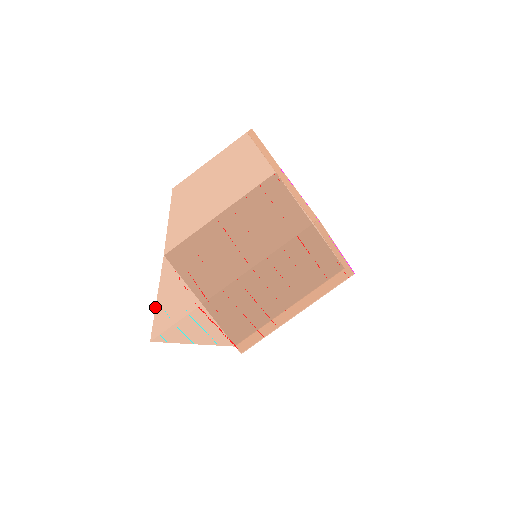
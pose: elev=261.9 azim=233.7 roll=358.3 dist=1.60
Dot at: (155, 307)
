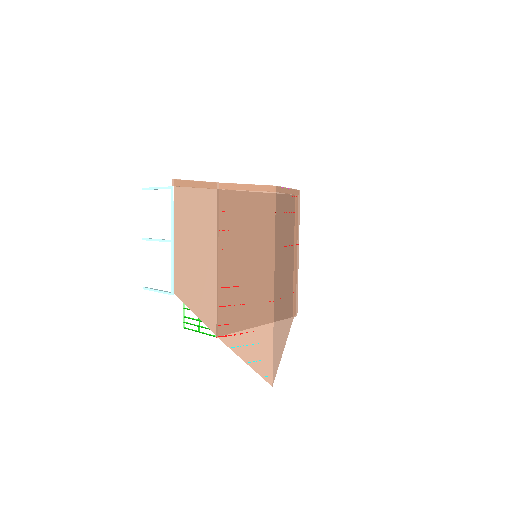
Dot at: occluded
